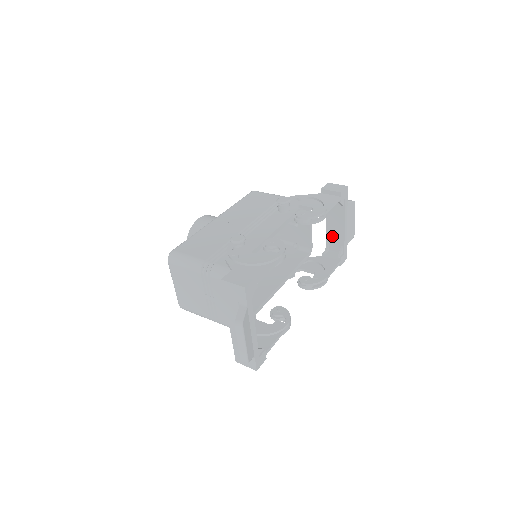
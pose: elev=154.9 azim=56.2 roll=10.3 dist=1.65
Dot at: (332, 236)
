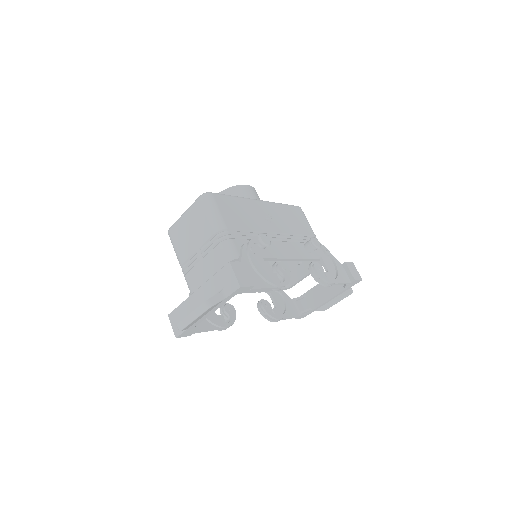
Dot at: (313, 295)
